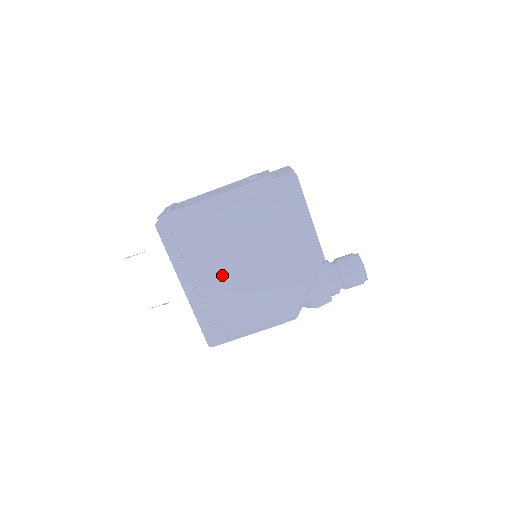
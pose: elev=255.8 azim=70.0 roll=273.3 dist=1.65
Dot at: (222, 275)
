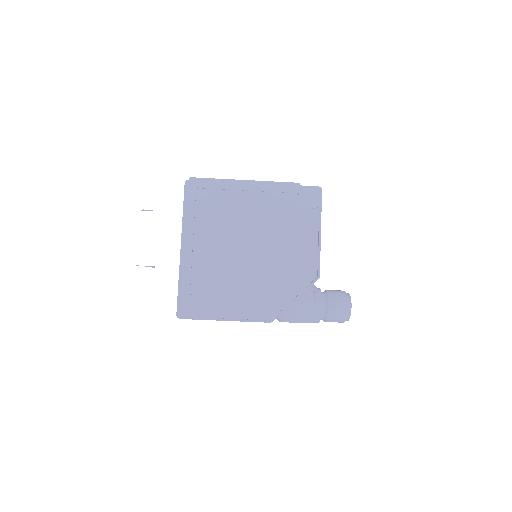
Dot at: (222, 250)
